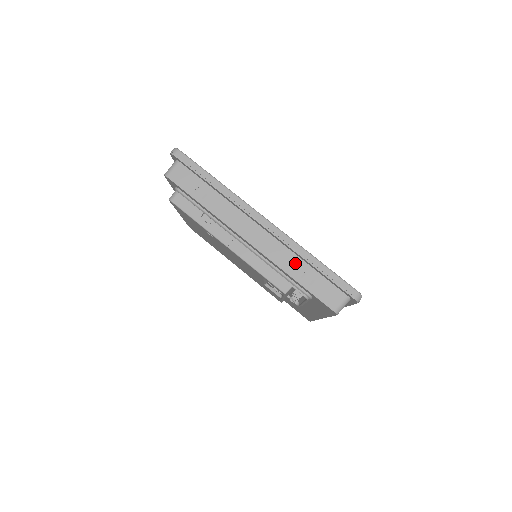
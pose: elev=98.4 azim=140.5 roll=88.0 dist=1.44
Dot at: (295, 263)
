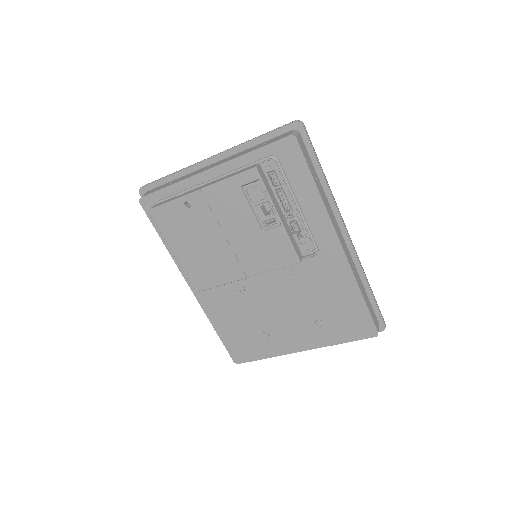
Dot at: (247, 150)
